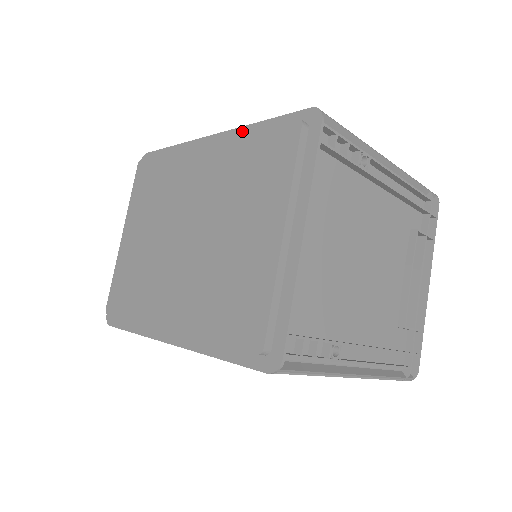
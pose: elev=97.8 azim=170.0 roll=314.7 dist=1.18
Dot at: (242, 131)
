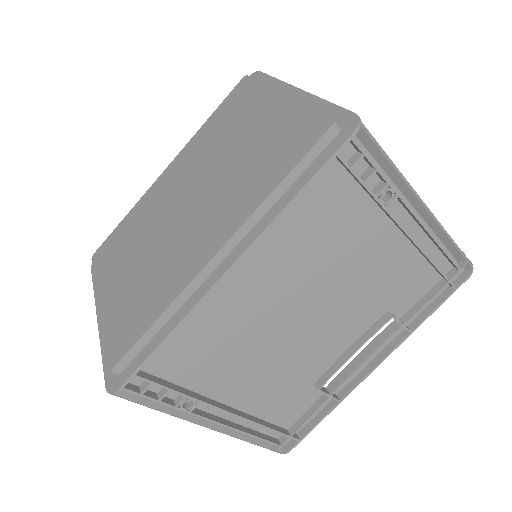
Dot at: occluded
